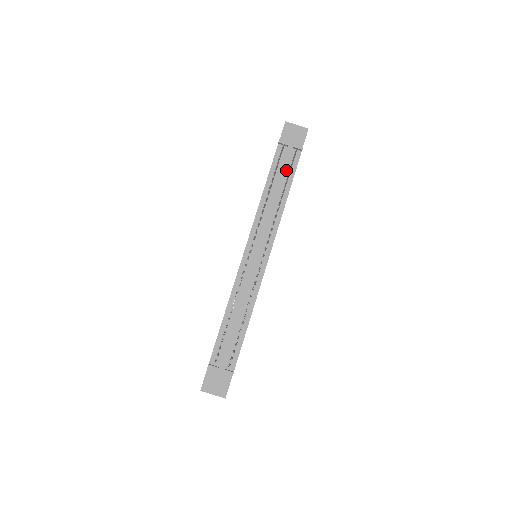
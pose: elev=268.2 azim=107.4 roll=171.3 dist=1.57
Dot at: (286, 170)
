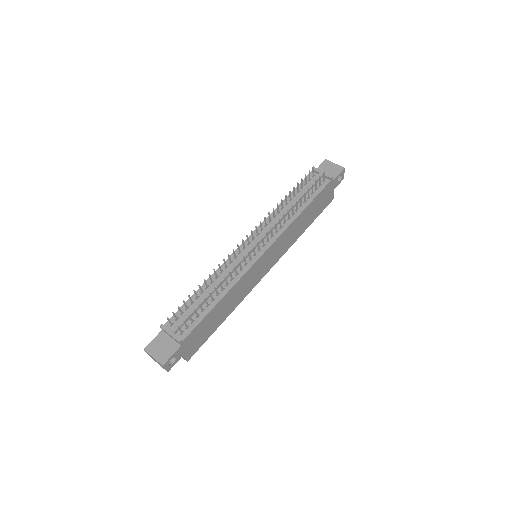
Dot at: (310, 191)
